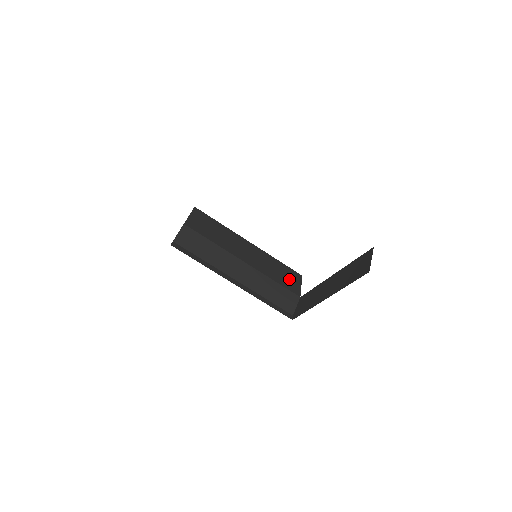
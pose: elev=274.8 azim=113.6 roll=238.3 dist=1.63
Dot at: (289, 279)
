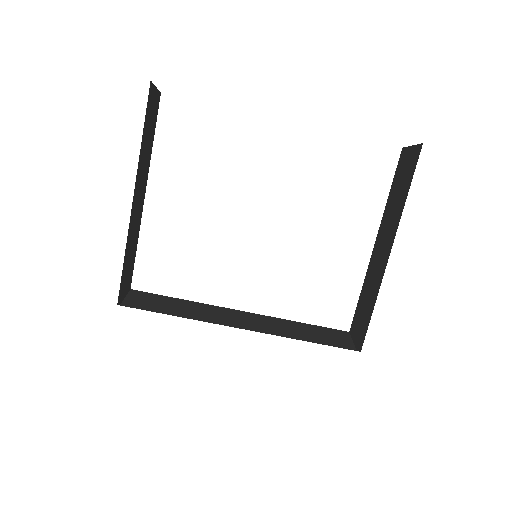
Dot at: occluded
